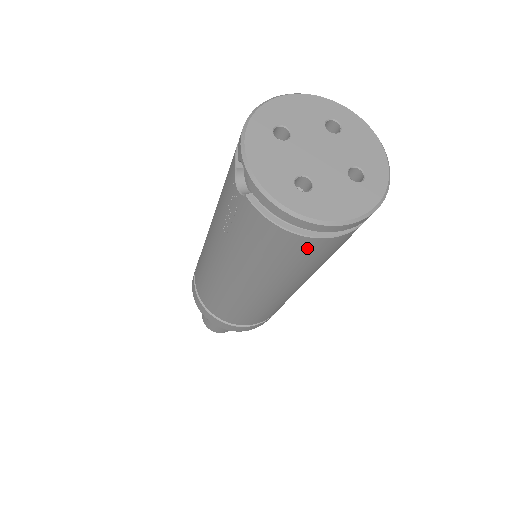
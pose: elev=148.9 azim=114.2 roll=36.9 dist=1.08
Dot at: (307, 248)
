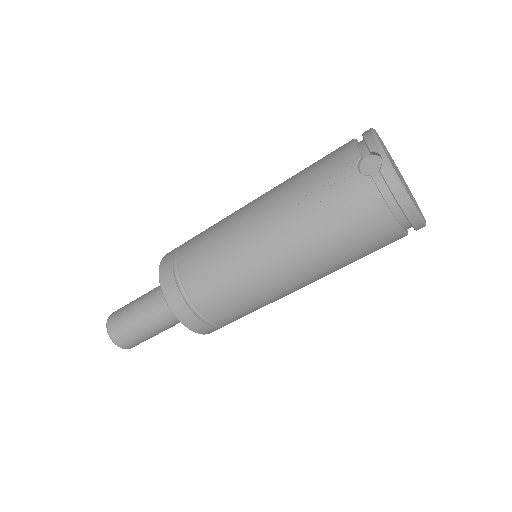
Dot at: (383, 234)
